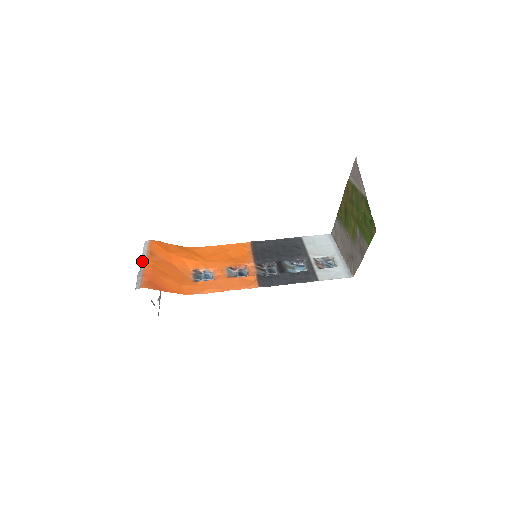
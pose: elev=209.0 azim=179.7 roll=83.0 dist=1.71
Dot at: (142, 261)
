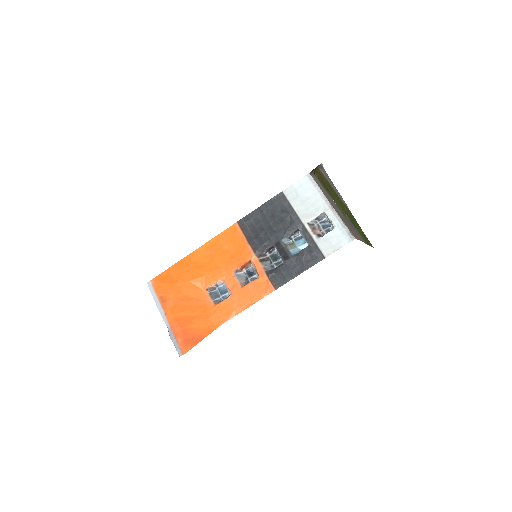
Dot at: (162, 315)
